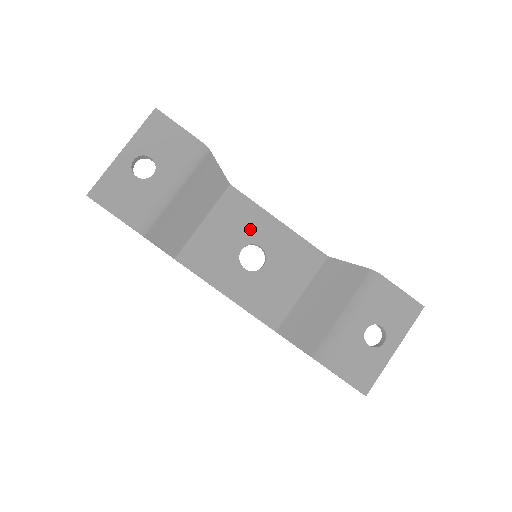
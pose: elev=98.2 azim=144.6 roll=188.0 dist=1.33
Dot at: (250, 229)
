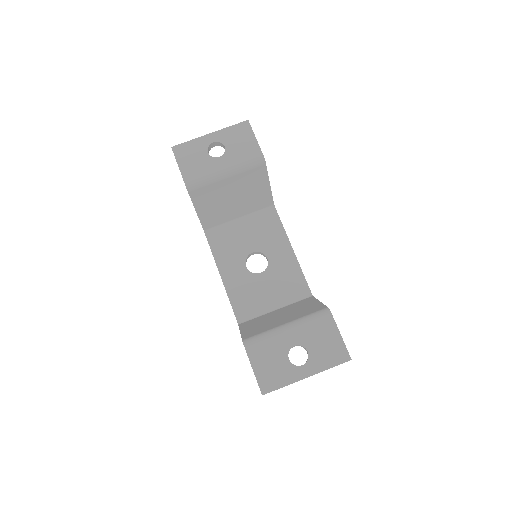
Dot at: (268, 242)
